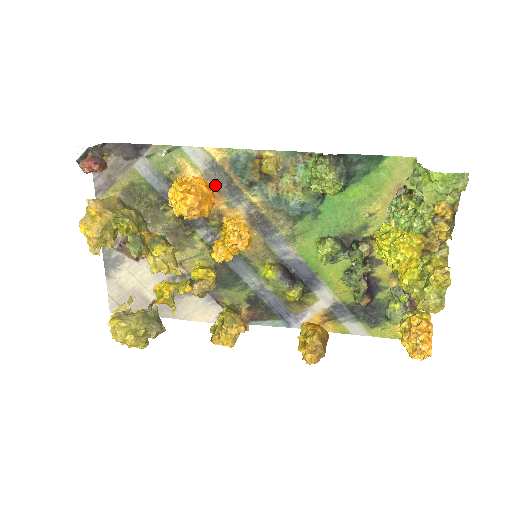
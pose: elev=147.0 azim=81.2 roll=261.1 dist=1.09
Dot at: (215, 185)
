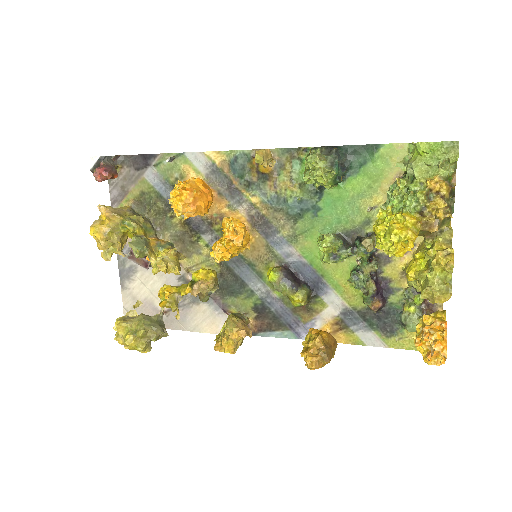
Dot at: (216, 188)
